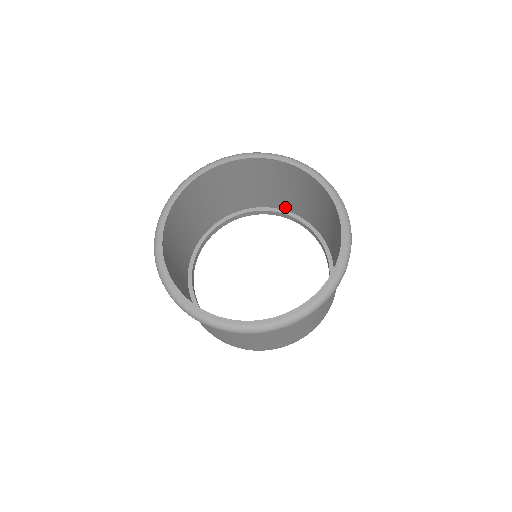
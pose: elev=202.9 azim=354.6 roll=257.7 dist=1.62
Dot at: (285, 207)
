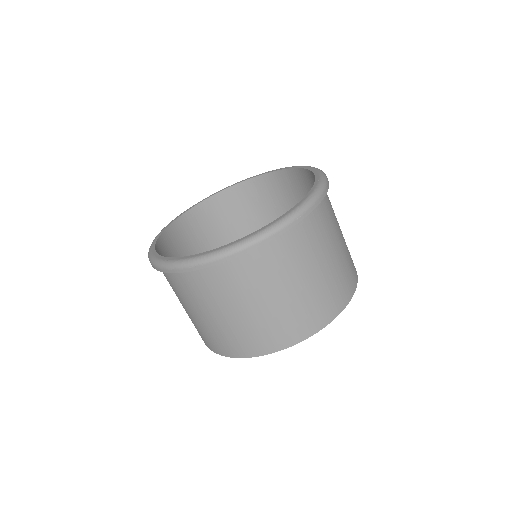
Dot at: occluded
